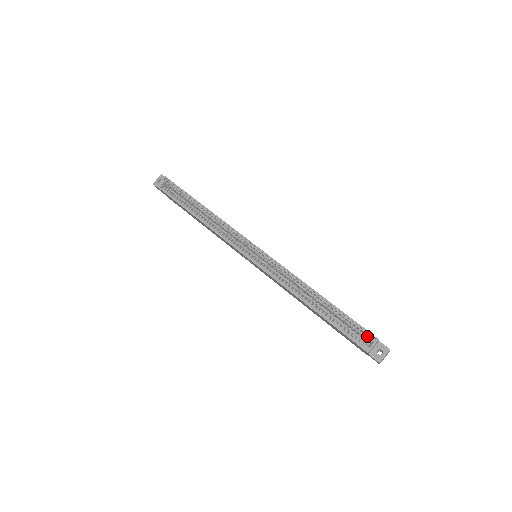
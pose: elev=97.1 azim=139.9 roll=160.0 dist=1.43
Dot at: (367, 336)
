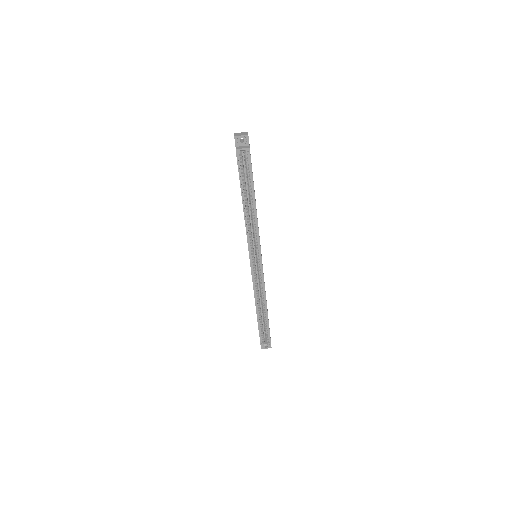
Dot at: (268, 340)
